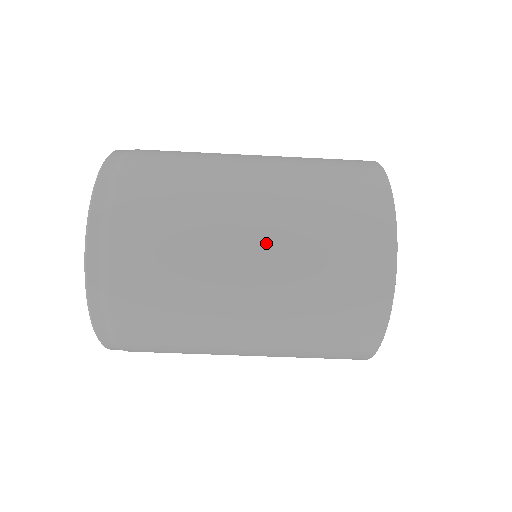
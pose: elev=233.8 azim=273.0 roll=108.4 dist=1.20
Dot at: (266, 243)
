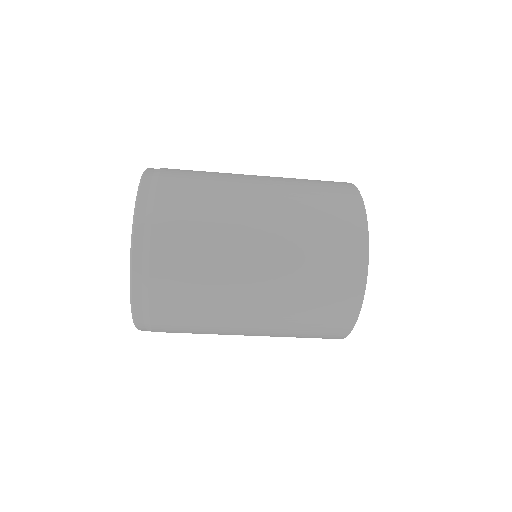
Dot at: (268, 291)
